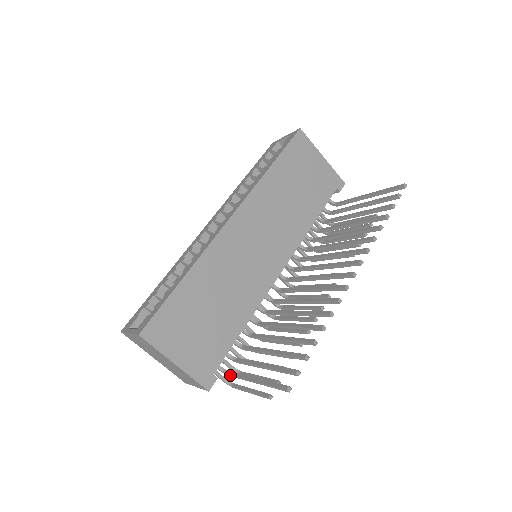
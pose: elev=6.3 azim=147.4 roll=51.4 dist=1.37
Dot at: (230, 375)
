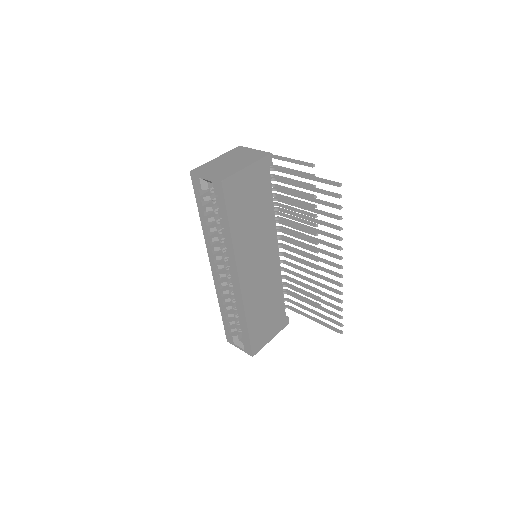
Dot at: (292, 310)
